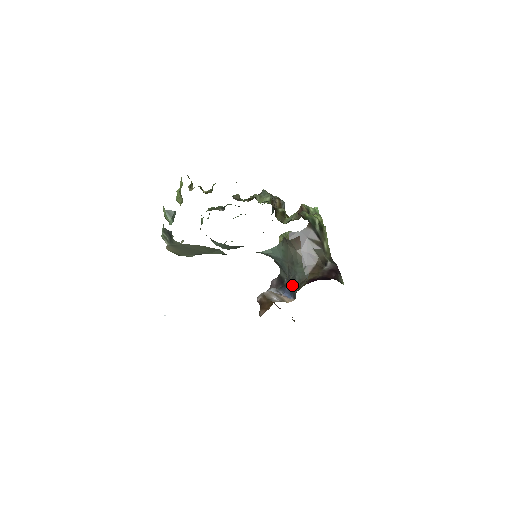
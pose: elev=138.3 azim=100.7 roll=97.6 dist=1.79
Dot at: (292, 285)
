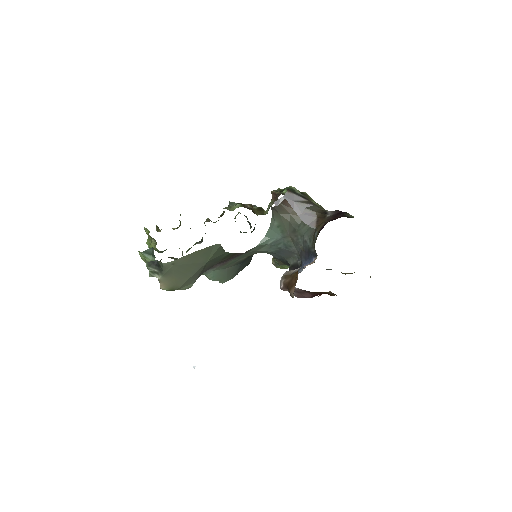
Dot at: (306, 252)
